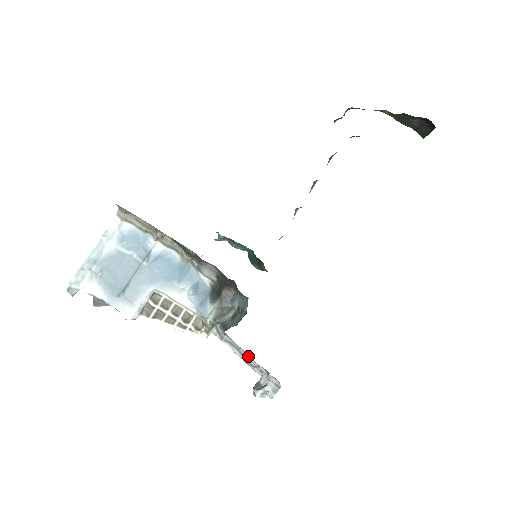
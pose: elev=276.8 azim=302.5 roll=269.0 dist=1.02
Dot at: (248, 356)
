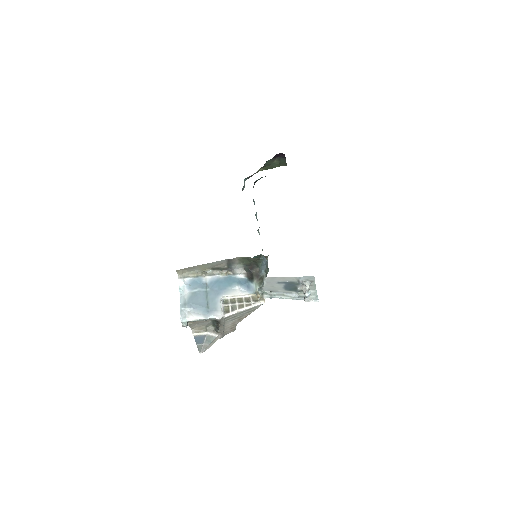
Dot at: (291, 294)
